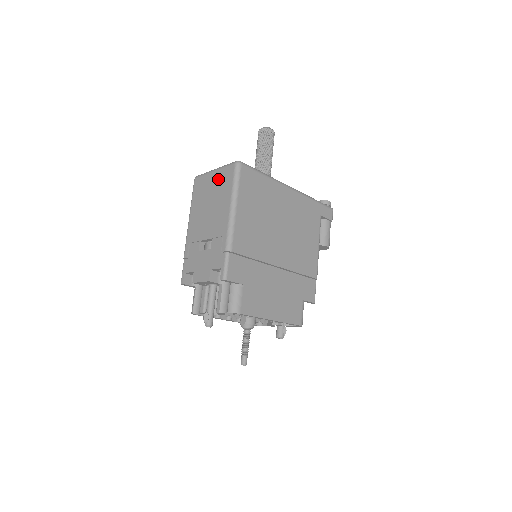
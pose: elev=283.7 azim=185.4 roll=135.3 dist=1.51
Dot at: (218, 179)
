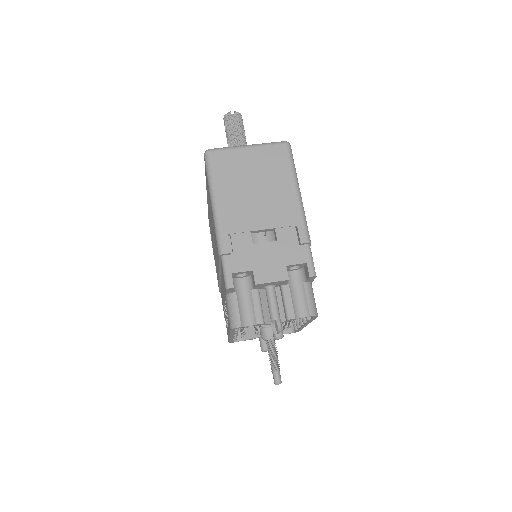
Dot at: (261, 158)
